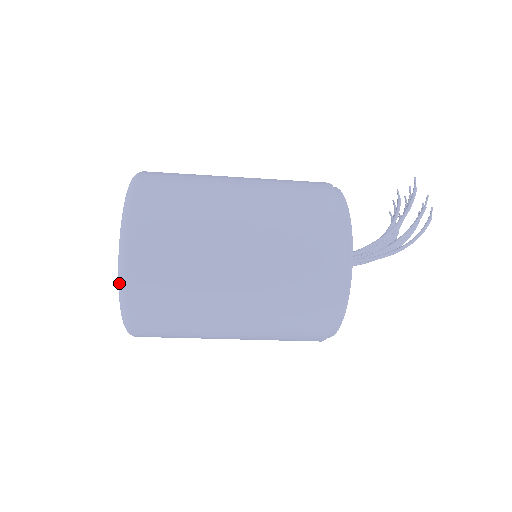
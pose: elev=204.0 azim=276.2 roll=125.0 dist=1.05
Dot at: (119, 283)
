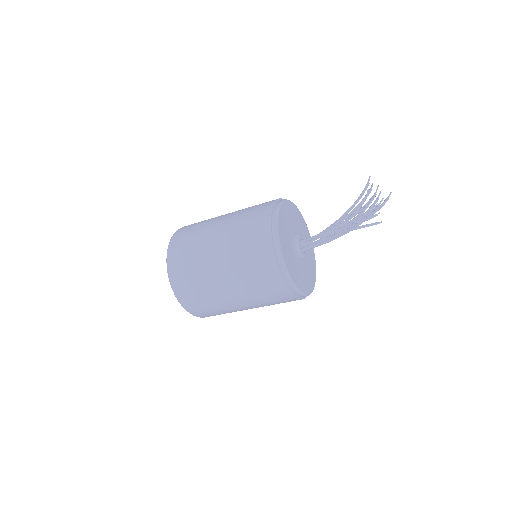
Dot at: (169, 280)
